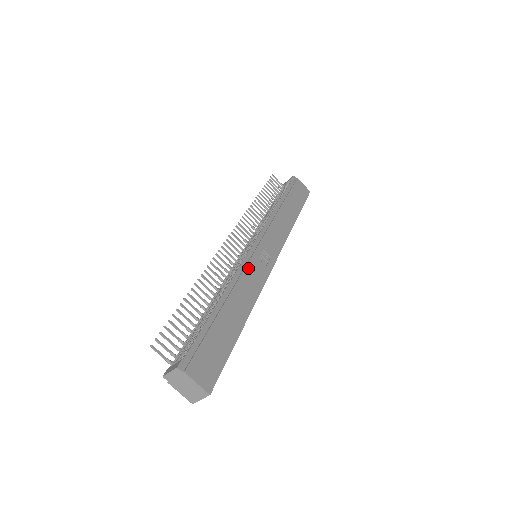
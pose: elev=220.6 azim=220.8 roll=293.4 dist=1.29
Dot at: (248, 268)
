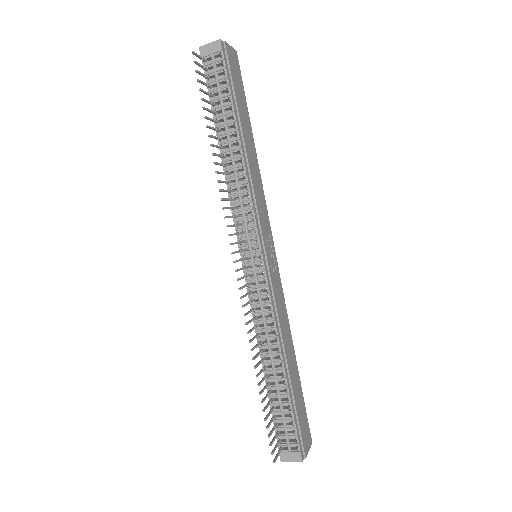
Dot at: (276, 301)
